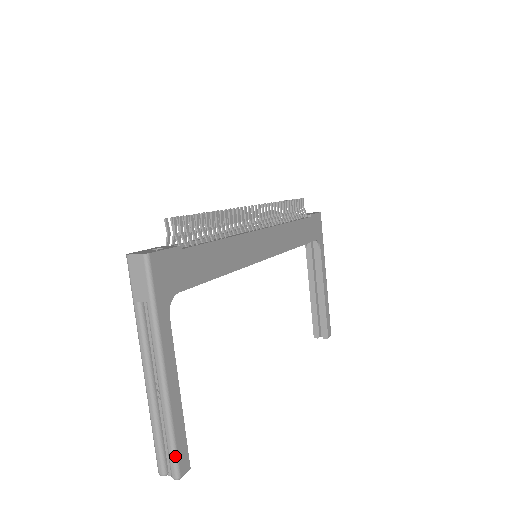
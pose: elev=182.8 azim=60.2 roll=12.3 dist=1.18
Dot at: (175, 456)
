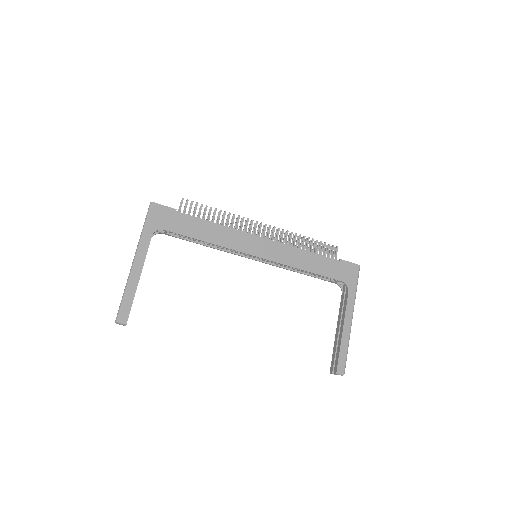
Dot at: (120, 307)
